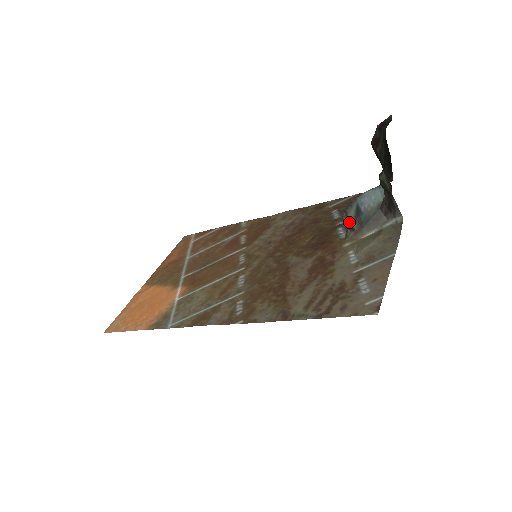
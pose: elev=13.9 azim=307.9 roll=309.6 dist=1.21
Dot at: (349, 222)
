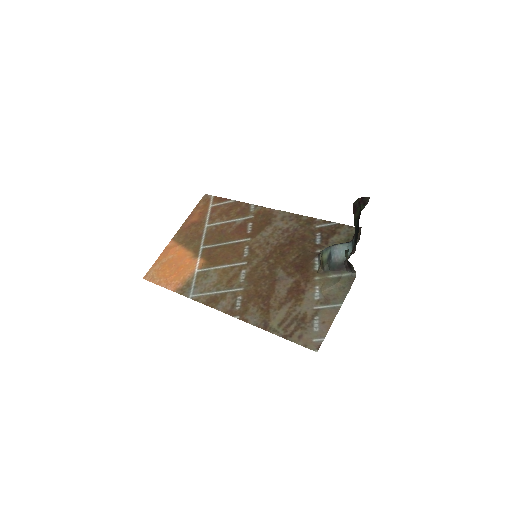
Dot at: (322, 261)
